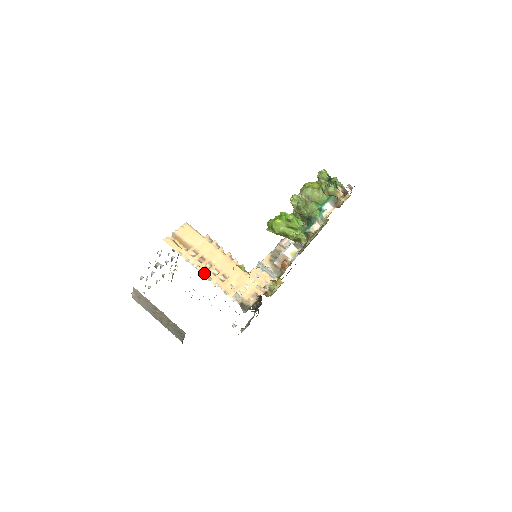
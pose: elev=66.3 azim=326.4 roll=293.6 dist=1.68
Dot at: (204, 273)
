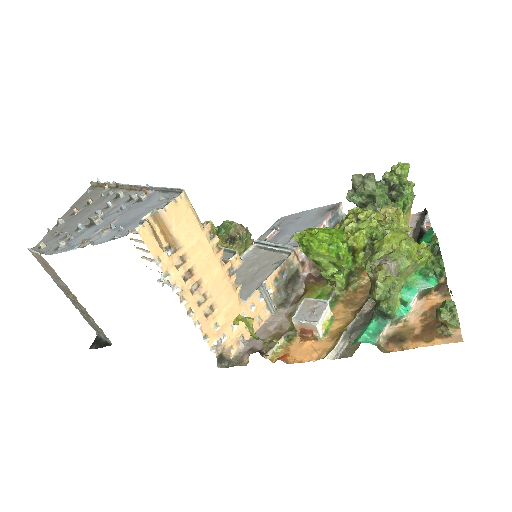
Dot at: (186, 303)
